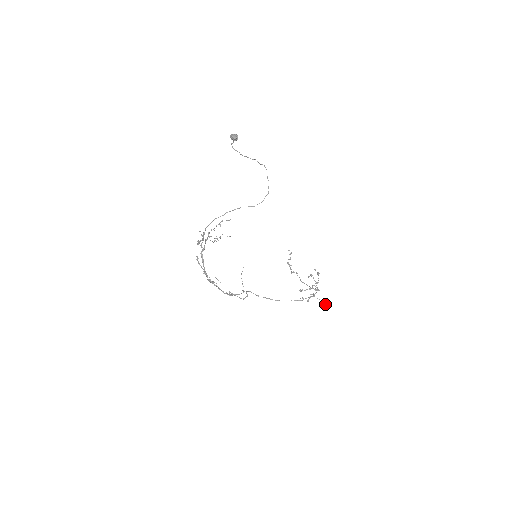
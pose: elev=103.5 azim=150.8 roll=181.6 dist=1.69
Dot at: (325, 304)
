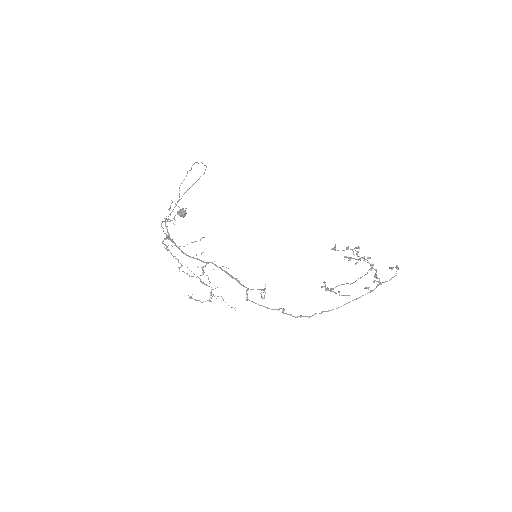
Dot at: occluded
